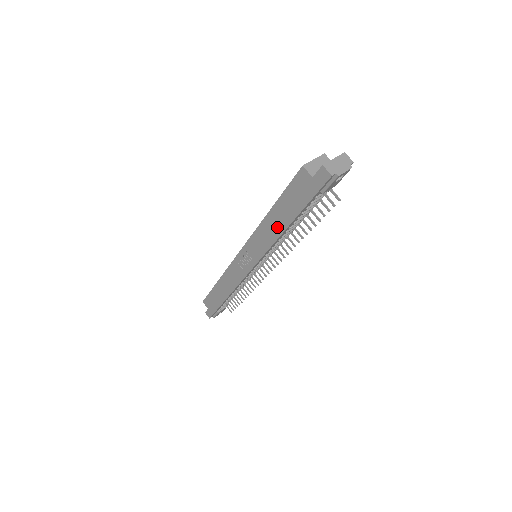
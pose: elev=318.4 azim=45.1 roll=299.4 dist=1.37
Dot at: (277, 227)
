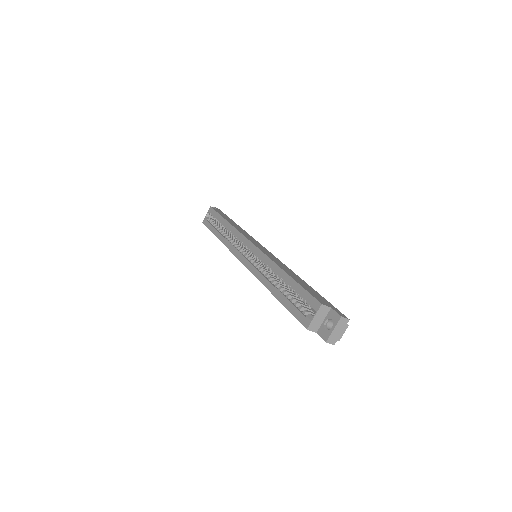
Dot at: occluded
